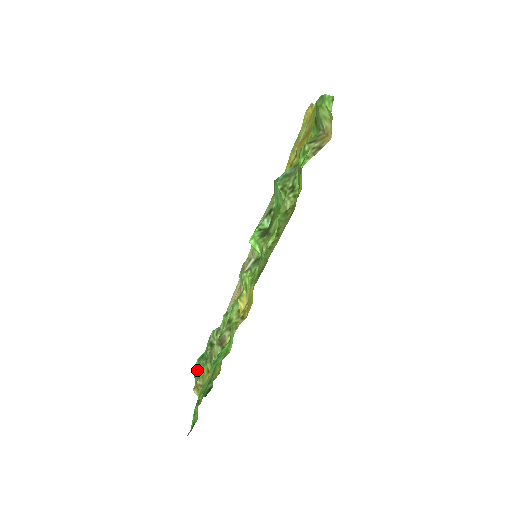
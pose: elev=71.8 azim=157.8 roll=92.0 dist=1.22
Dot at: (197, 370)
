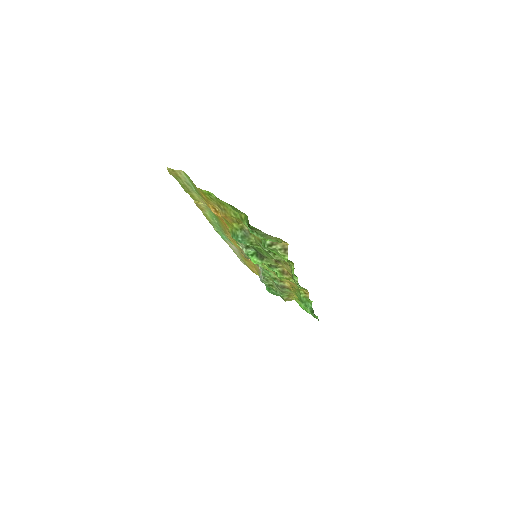
Dot at: occluded
